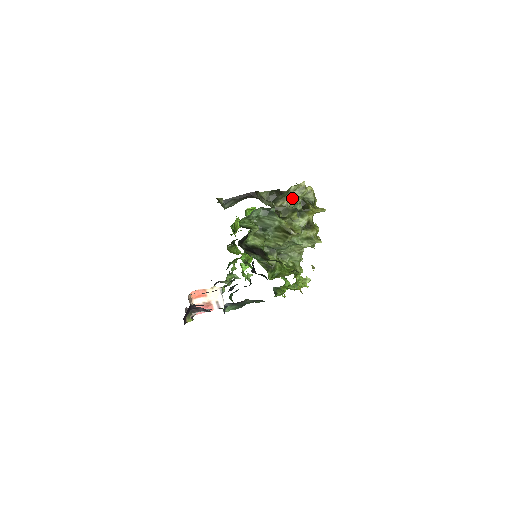
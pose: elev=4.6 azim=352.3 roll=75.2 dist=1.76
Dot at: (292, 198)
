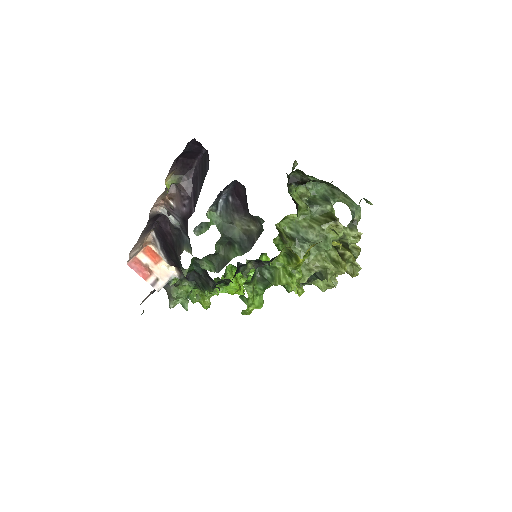
Dot at: occluded
